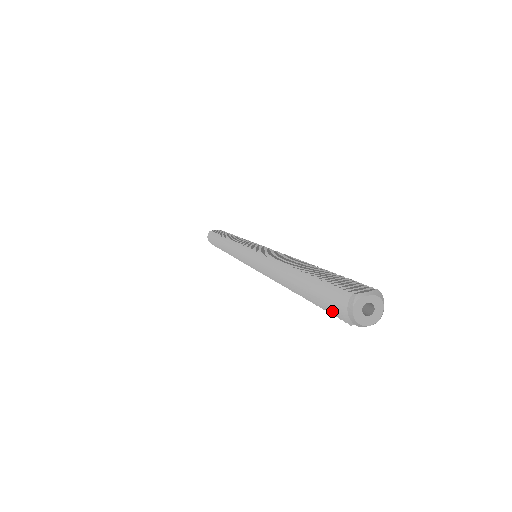
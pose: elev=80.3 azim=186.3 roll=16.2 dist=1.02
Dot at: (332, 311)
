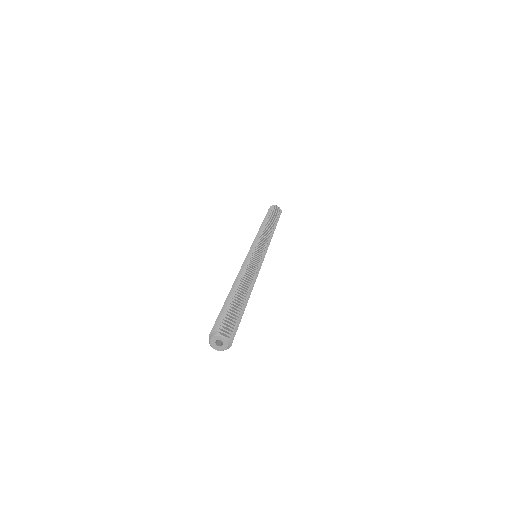
Dot at: occluded
